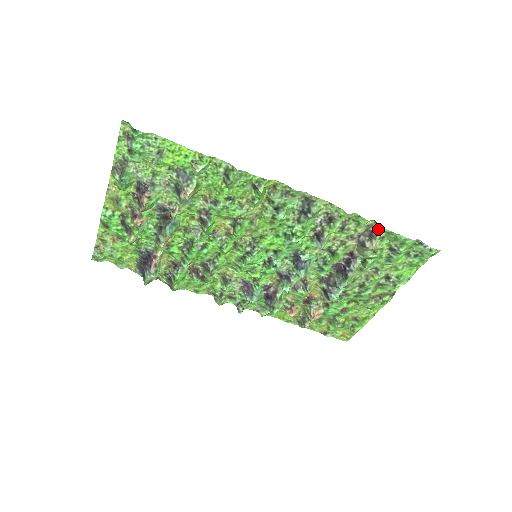
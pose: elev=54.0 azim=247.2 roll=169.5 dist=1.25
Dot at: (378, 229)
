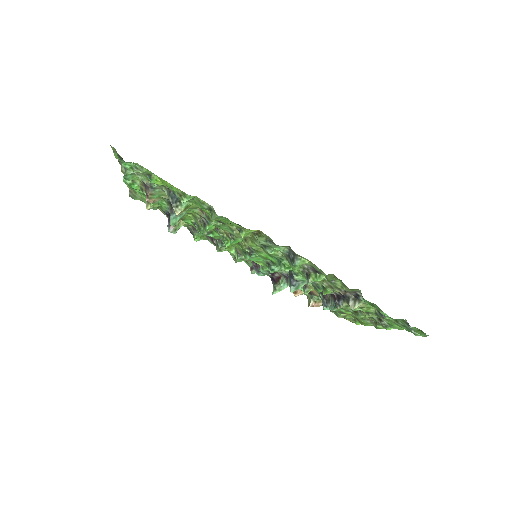
Dot at: (363, 298)
